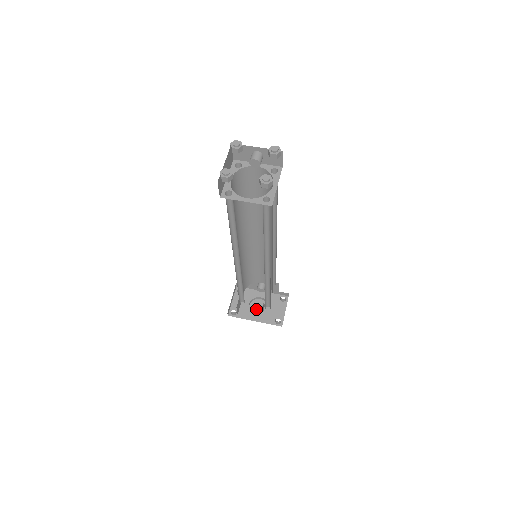
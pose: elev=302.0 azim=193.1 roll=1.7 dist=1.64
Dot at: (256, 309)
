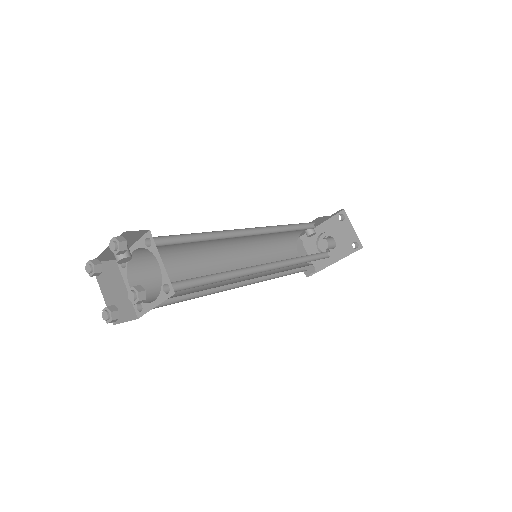
Dot at: occluded
